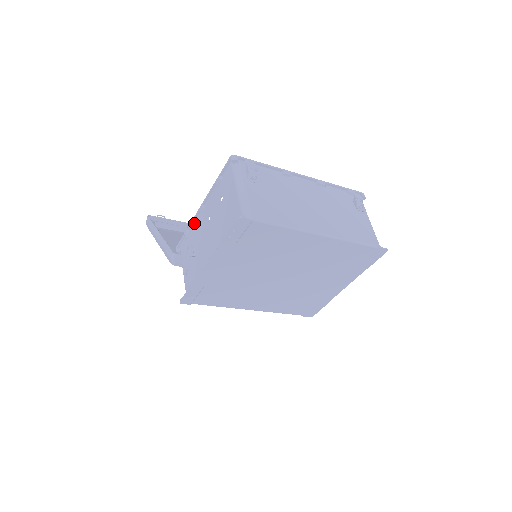
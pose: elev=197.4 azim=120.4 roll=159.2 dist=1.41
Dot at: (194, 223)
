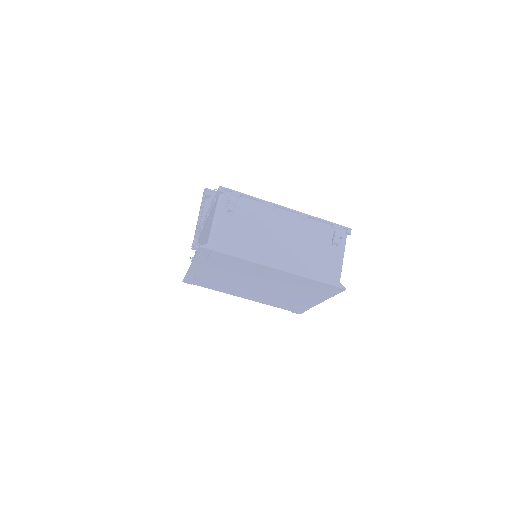
Dot at: (205, 222)
